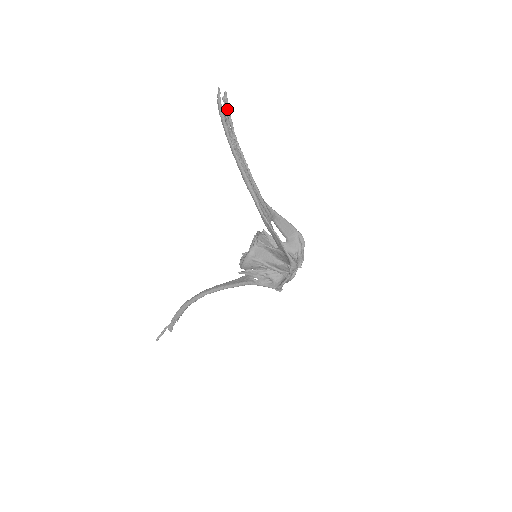
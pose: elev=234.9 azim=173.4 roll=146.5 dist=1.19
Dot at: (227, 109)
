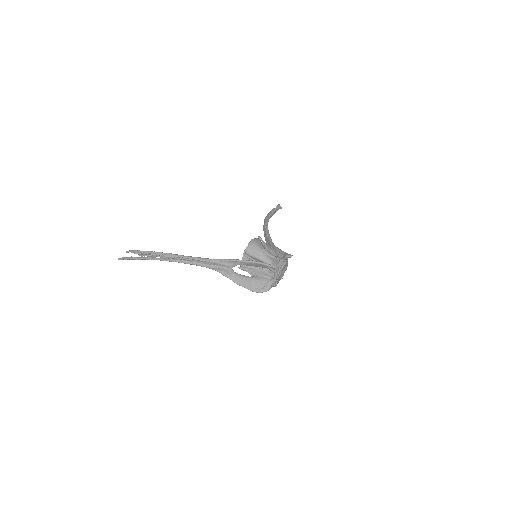
Dot at: (139, 252)
